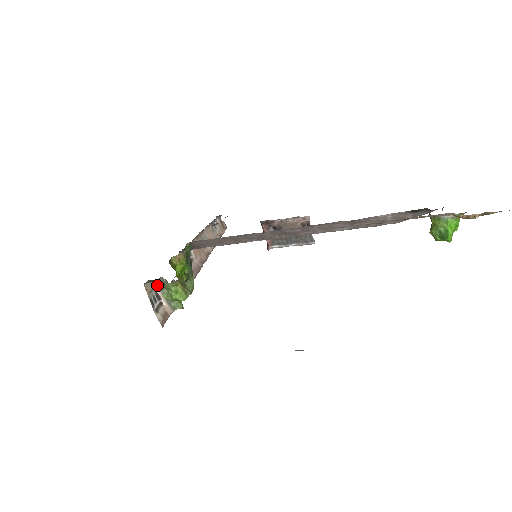
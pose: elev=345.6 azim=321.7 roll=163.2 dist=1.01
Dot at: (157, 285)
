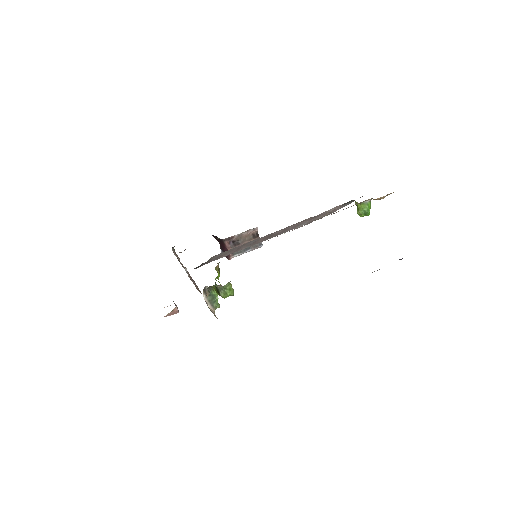
Dot at: occluded
